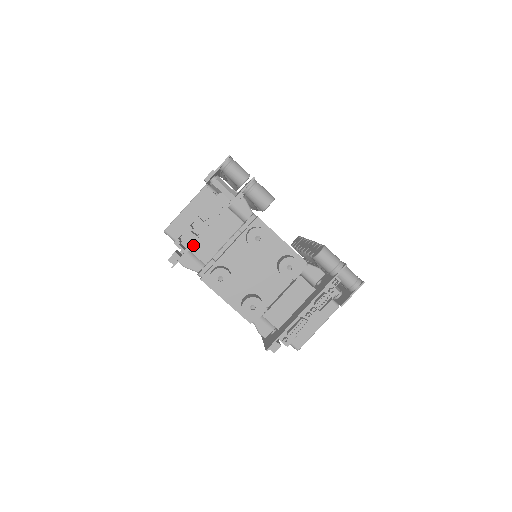
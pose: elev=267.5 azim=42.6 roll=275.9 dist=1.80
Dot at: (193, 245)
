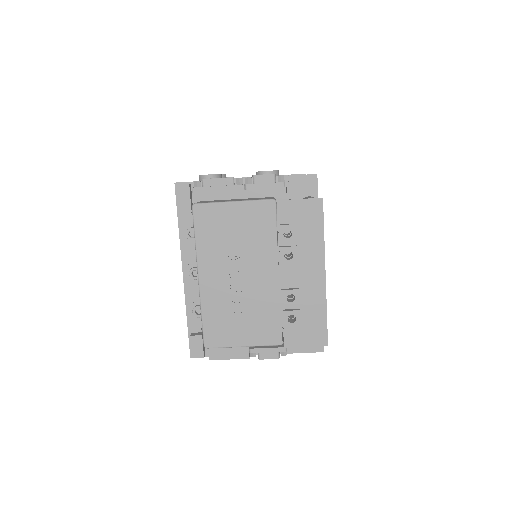
Dot at: occluded
